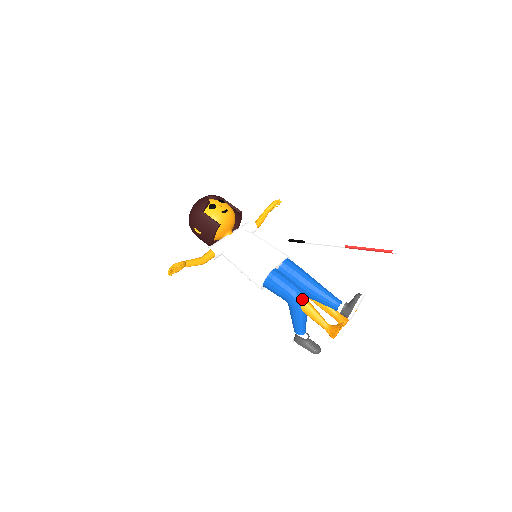
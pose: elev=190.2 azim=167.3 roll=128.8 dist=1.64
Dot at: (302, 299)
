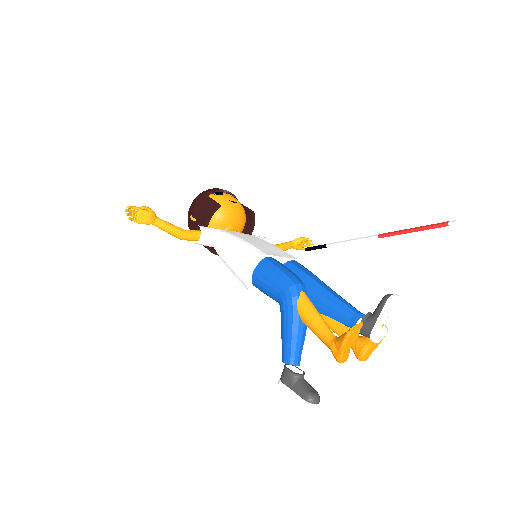
Dot at: (301, 293)
